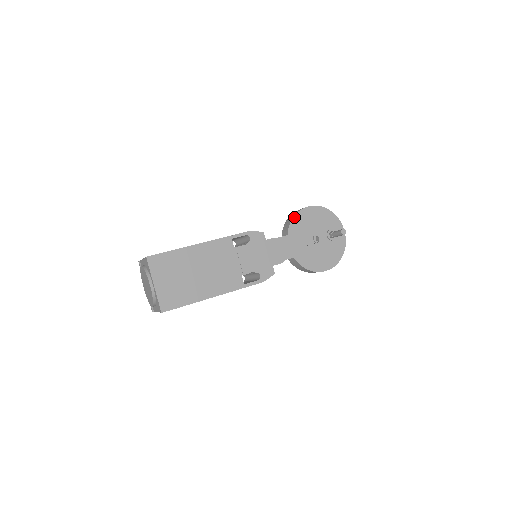
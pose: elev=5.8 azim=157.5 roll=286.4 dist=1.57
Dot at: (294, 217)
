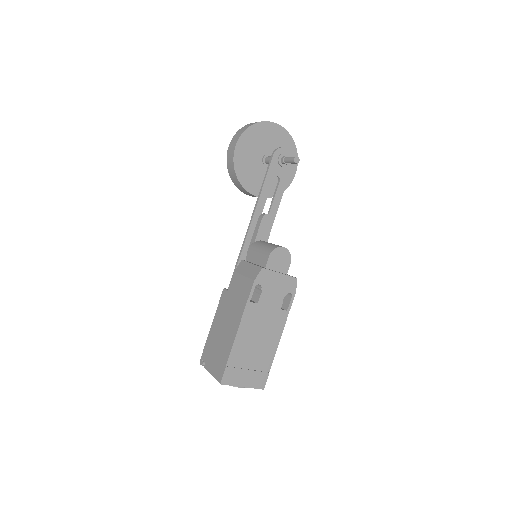
Dot at: (235, 171)
